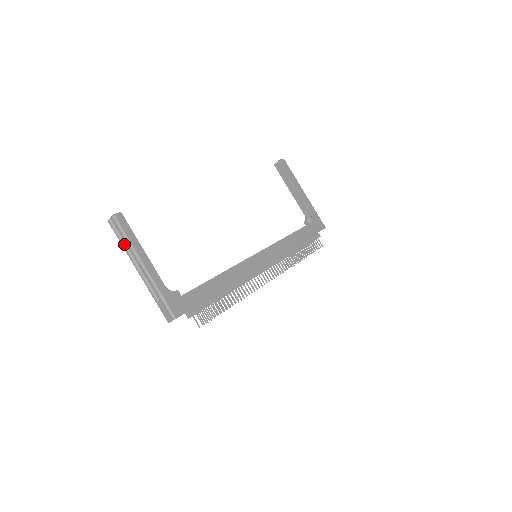
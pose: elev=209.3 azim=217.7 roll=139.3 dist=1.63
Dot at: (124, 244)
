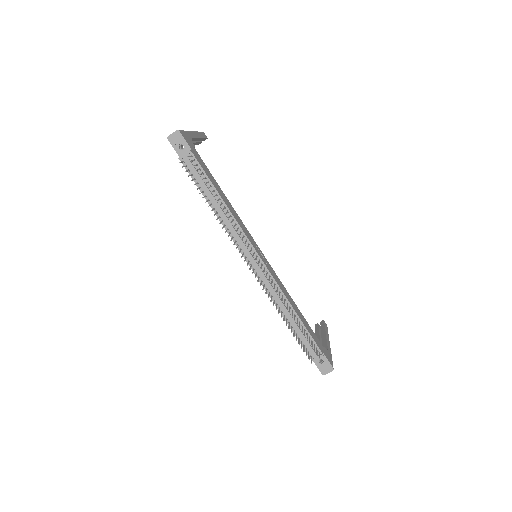
Dot at: occluded
